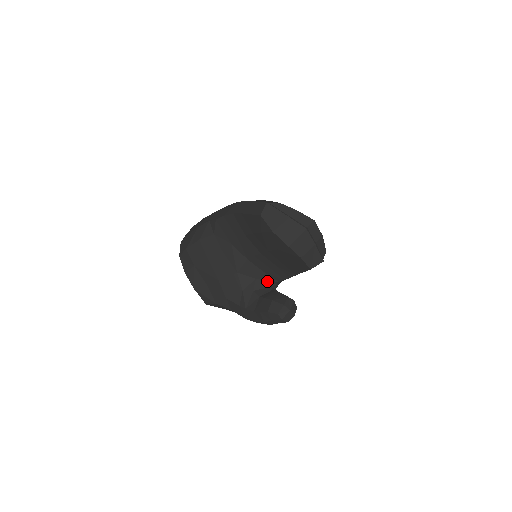
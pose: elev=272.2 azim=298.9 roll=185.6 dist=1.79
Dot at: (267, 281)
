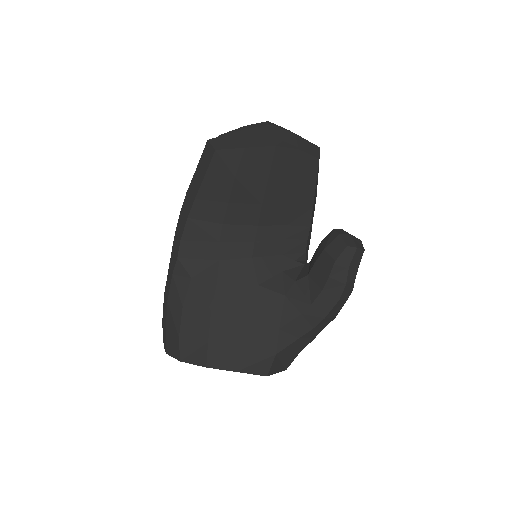
Dot at: (295, 262)
